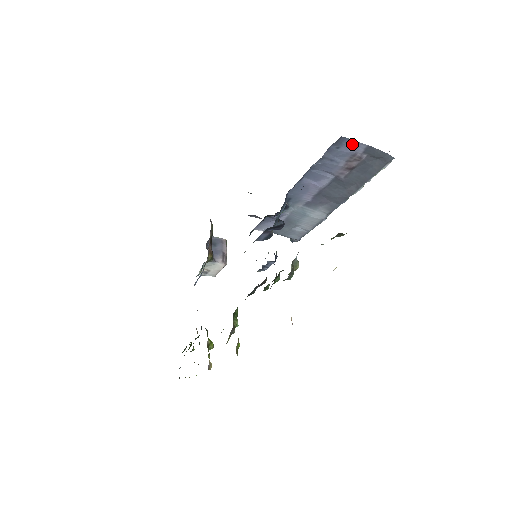
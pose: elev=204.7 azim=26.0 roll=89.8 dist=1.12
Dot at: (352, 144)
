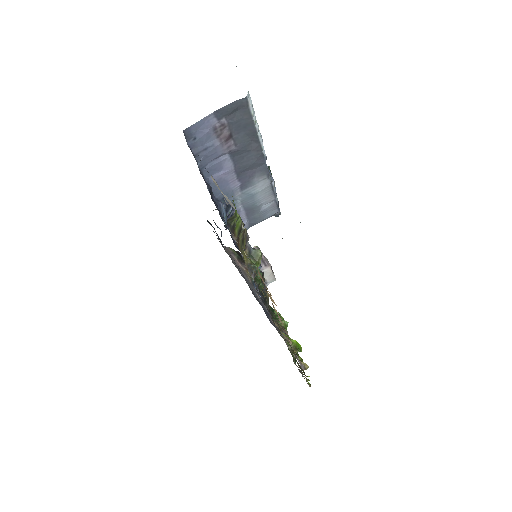
Dot at: (200, 125)
